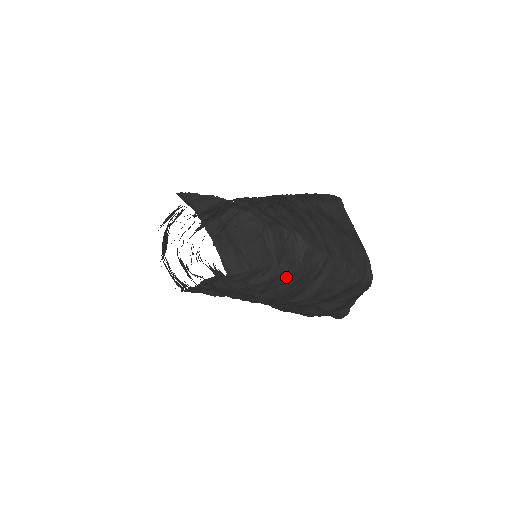
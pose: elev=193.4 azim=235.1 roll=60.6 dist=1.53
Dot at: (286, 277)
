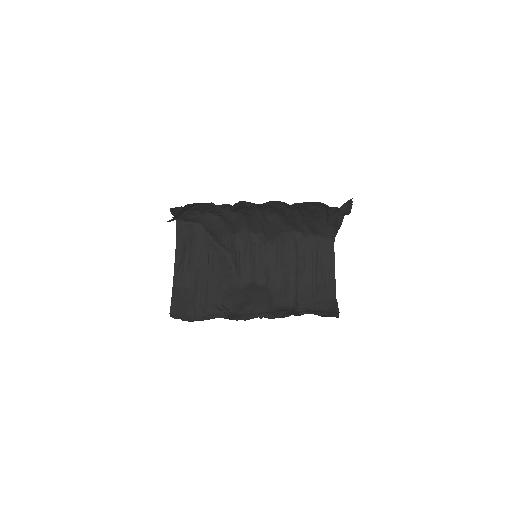
Dot at: occluded
